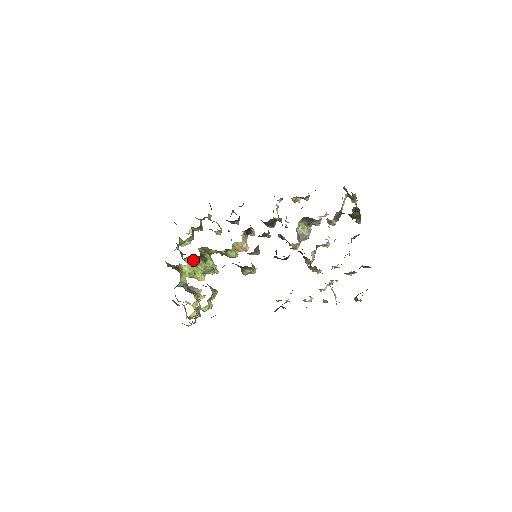
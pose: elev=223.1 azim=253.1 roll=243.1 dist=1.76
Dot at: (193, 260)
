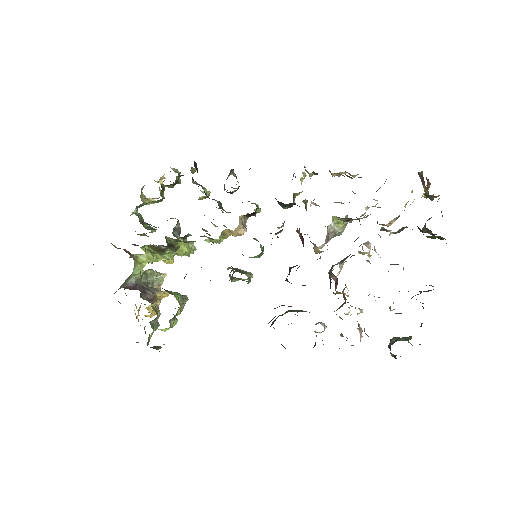
Dot at: (156, 249)
